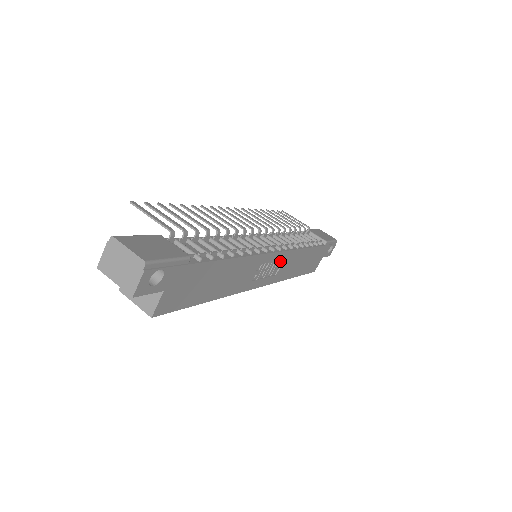
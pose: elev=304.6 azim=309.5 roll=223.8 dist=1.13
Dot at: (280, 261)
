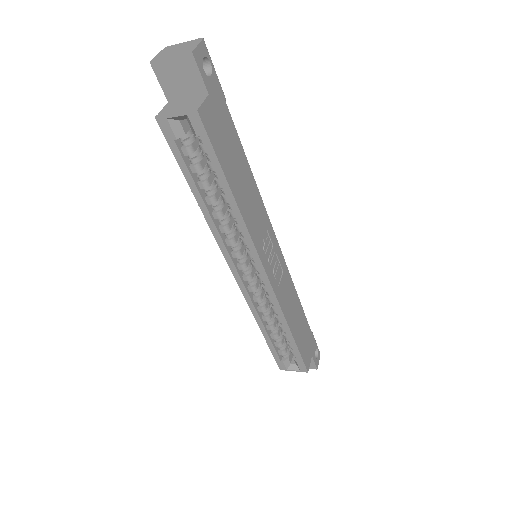
Dot at: (280, 270)
